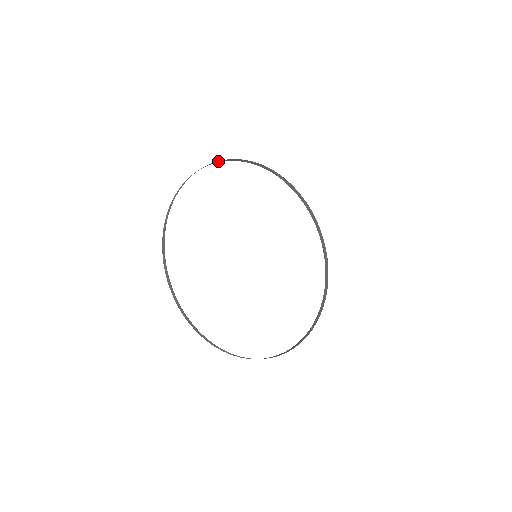
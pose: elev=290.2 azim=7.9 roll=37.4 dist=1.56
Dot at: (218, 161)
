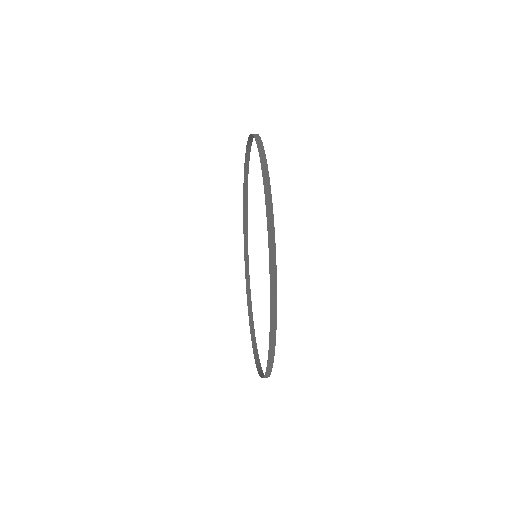
Dot at: (267, 170)
